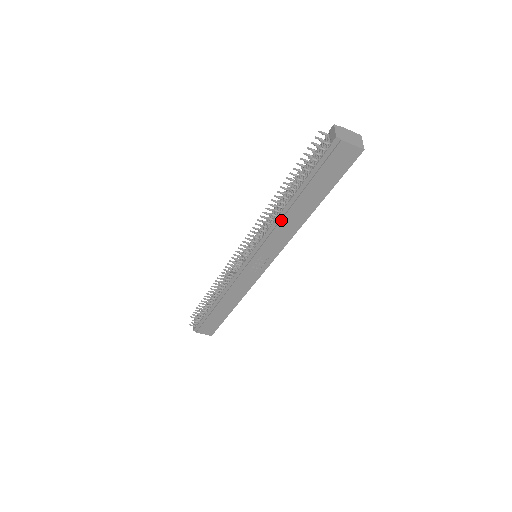
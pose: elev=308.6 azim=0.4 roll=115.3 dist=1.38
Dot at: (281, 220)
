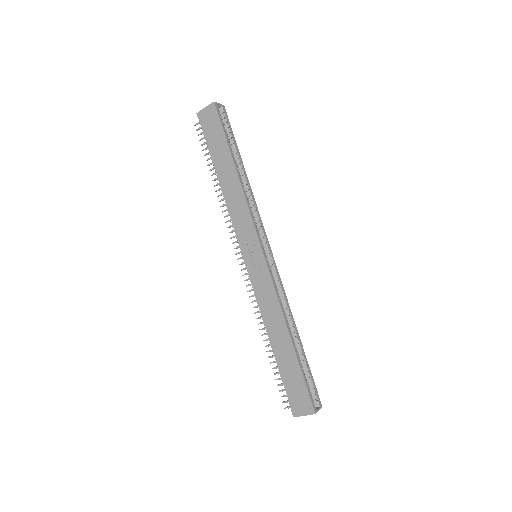
Dot at: (227, 197)
